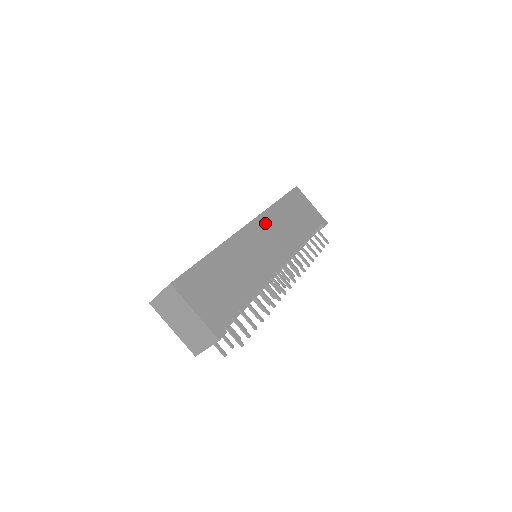
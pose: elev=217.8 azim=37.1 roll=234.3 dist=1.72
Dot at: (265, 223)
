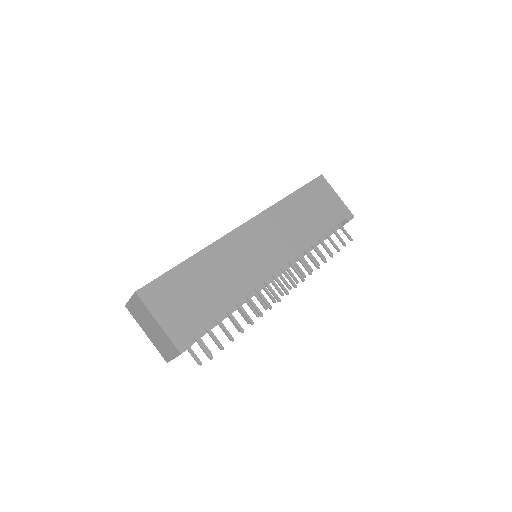
Dot at: (269, 220)
